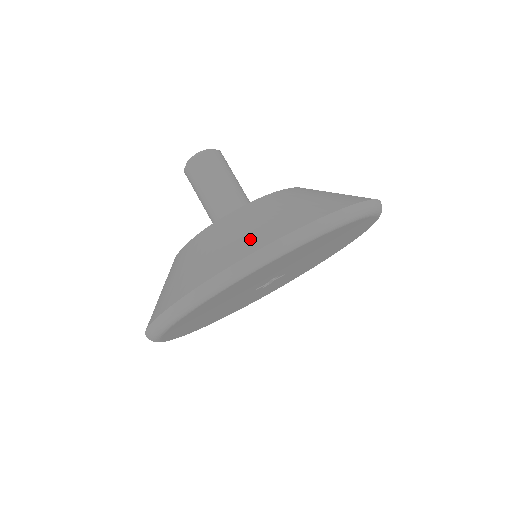
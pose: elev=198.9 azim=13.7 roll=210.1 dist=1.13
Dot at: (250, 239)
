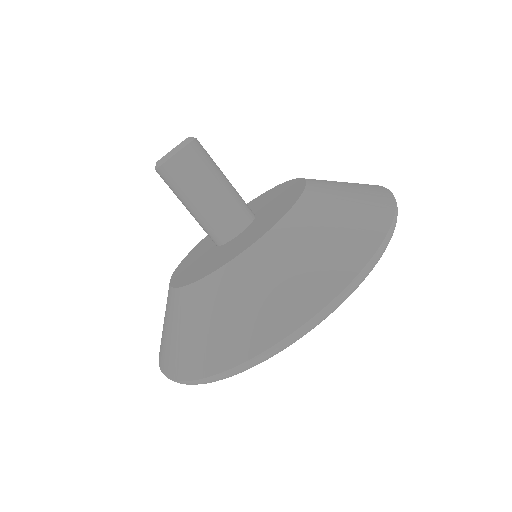
Dot at: (343, 253)
